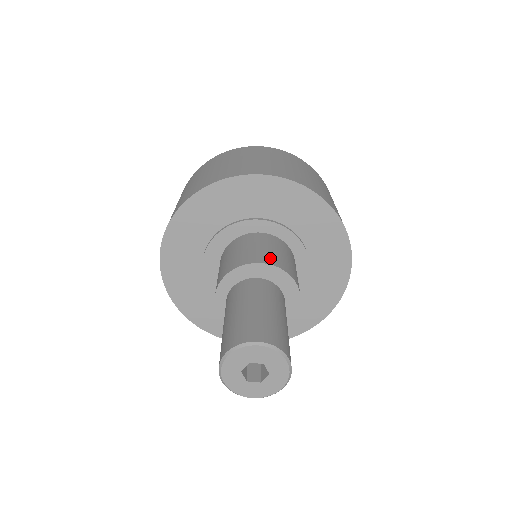
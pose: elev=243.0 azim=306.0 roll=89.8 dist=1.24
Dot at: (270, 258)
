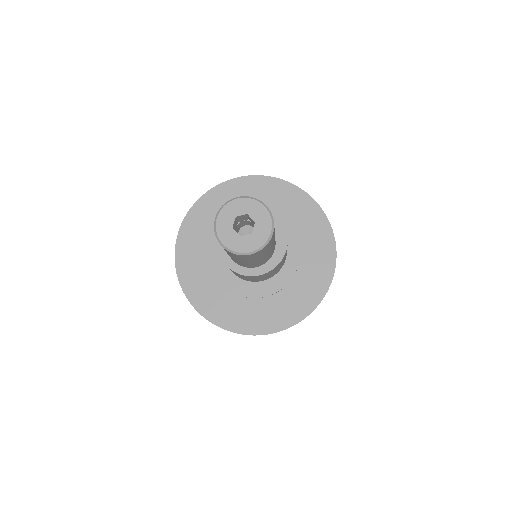
Dot at: occluded
